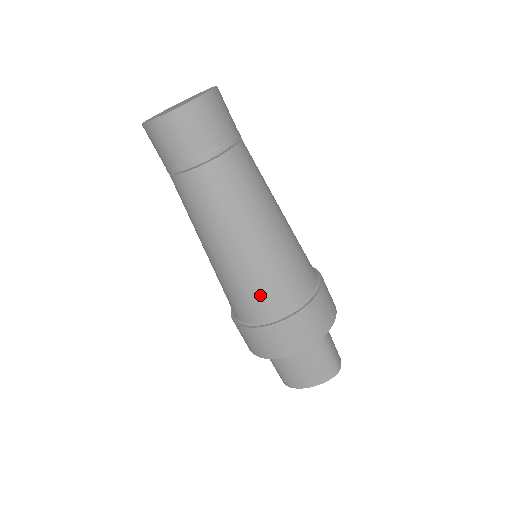
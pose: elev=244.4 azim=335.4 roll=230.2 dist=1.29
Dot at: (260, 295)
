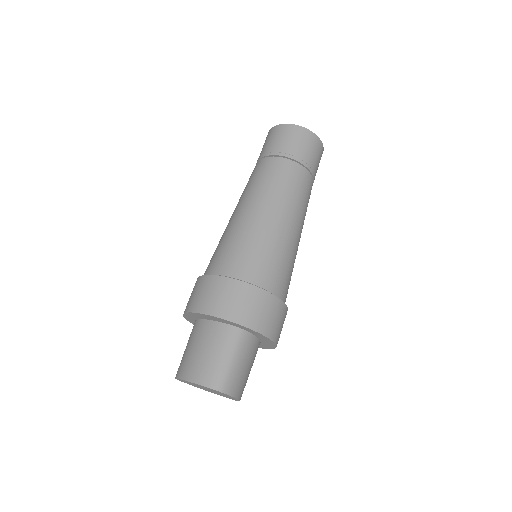
Dot at: (228, 251)
